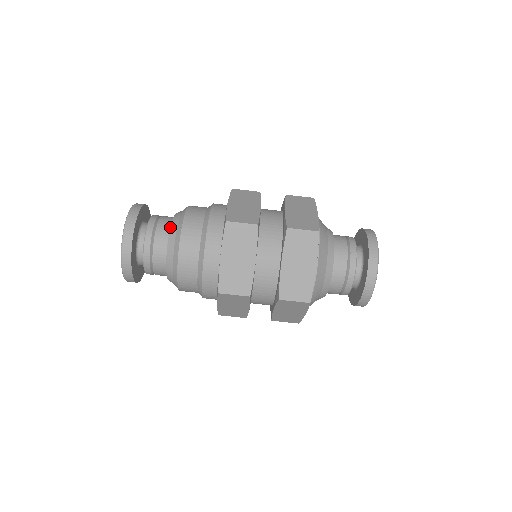
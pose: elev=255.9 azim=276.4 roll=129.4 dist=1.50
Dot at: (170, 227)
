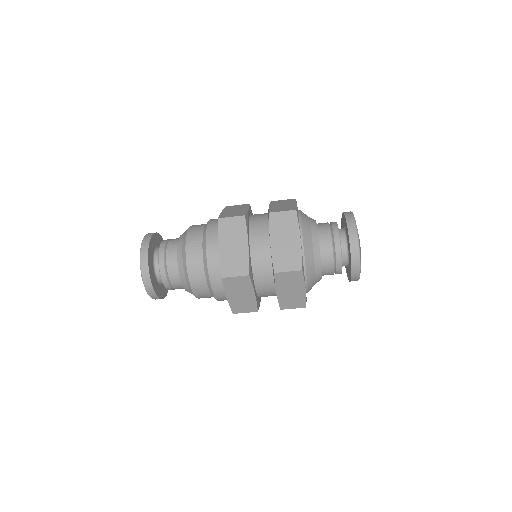
Dot at: (178, 269)
